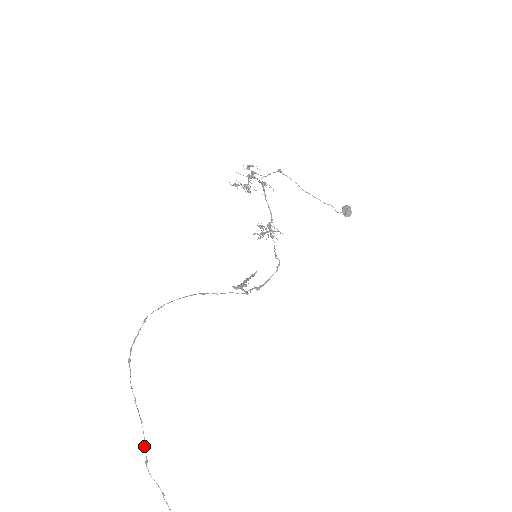
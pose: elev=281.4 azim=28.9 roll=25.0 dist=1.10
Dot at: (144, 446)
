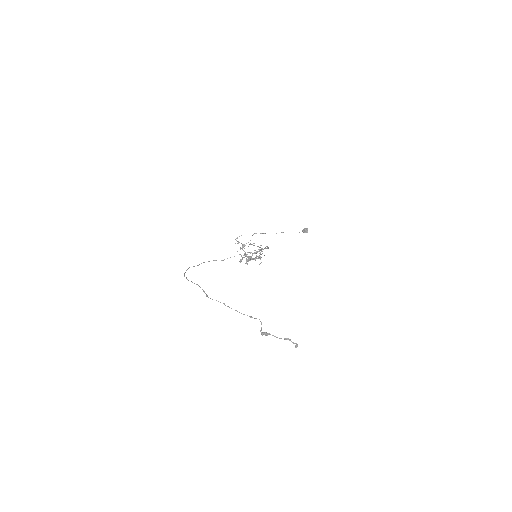
Dot at: (203, 291)
